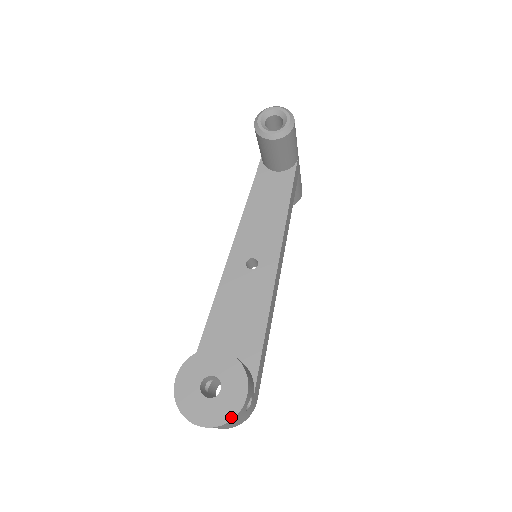
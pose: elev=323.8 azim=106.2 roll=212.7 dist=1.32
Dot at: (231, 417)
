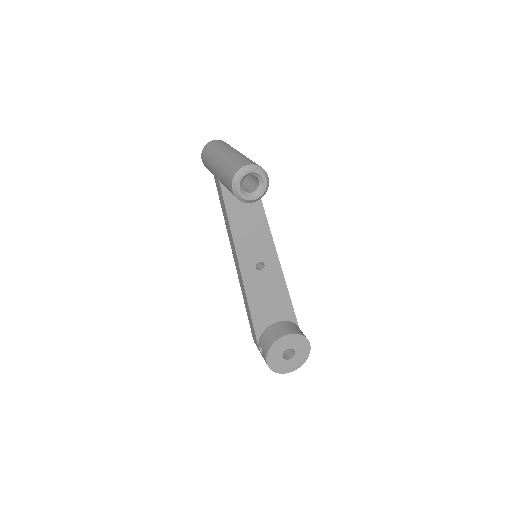
Dot at: (307, 358)
